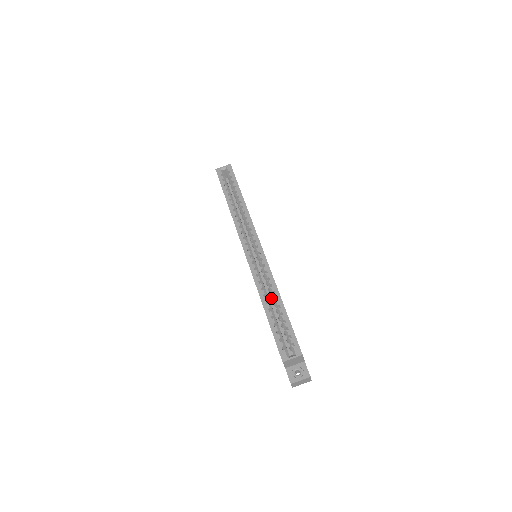
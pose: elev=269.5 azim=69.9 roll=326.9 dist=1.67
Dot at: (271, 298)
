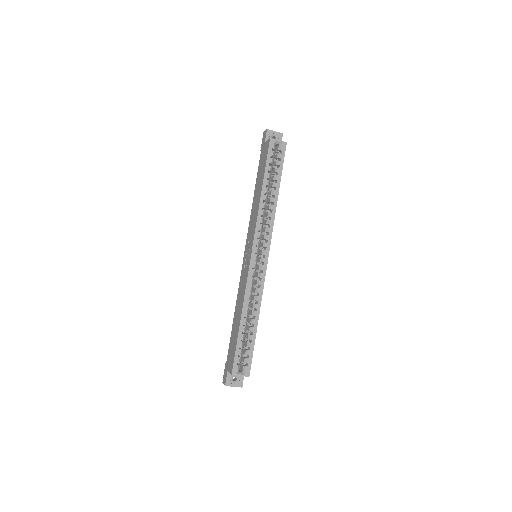
Dot at: (249, 309)
